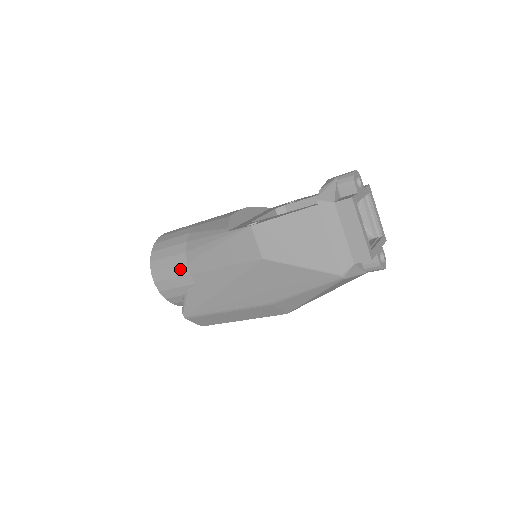
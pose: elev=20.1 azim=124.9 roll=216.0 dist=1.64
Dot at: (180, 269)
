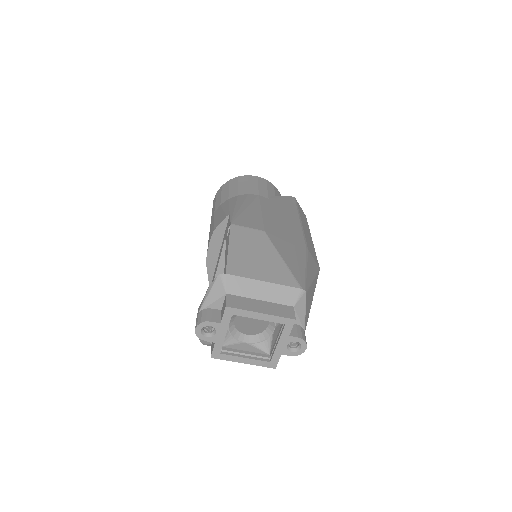
Dot at: occluded
